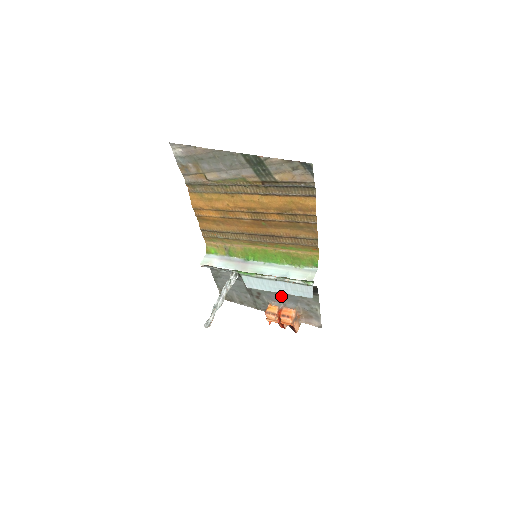
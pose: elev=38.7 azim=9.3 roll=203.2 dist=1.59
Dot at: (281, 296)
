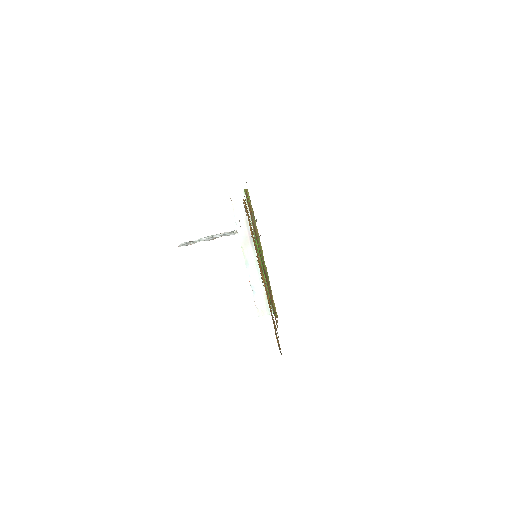
Dot at: occluded
